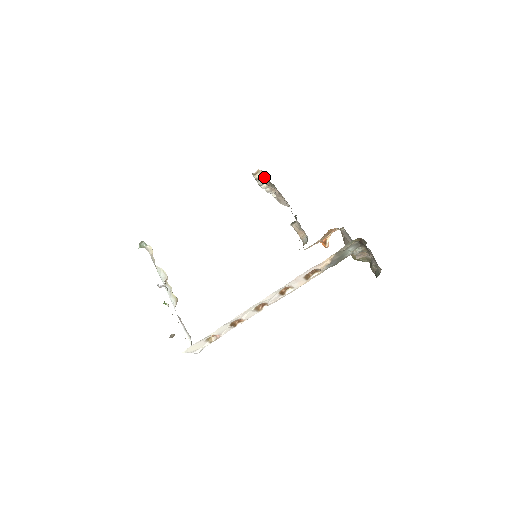
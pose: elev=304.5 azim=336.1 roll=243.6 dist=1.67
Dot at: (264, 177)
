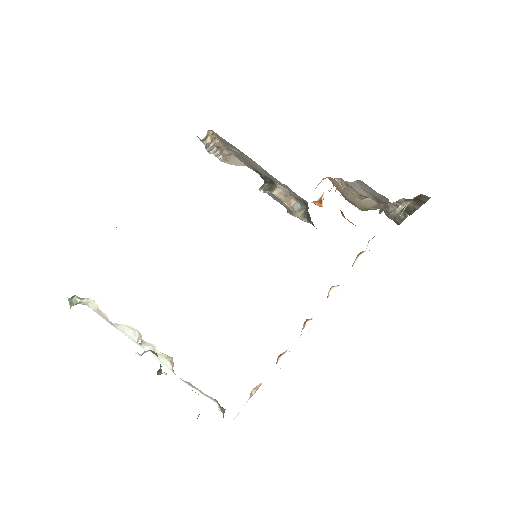
Dot at: (214, 138)
